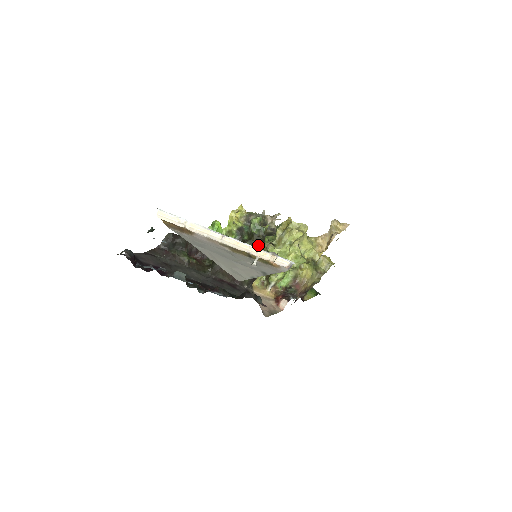
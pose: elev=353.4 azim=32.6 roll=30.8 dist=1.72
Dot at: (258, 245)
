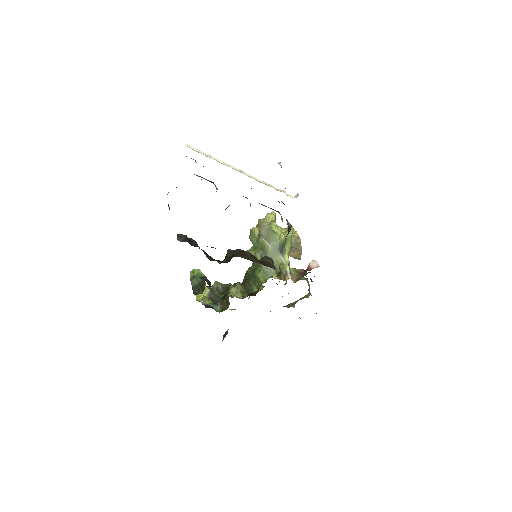
Dot at: occluded
